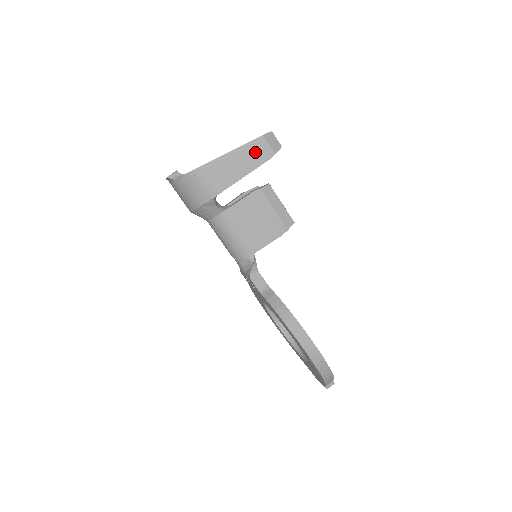
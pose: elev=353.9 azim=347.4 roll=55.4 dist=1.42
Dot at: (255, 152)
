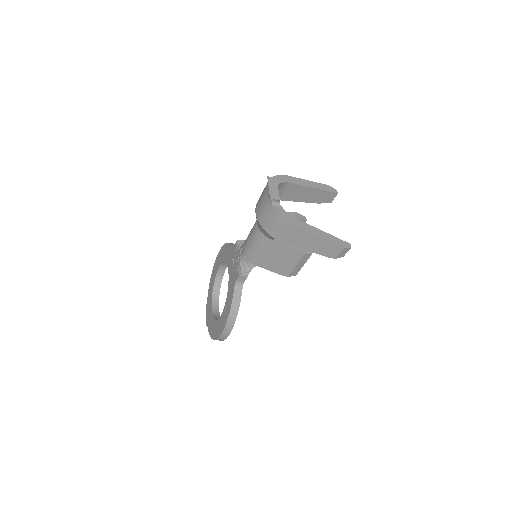
Dot at: (329, 249)
